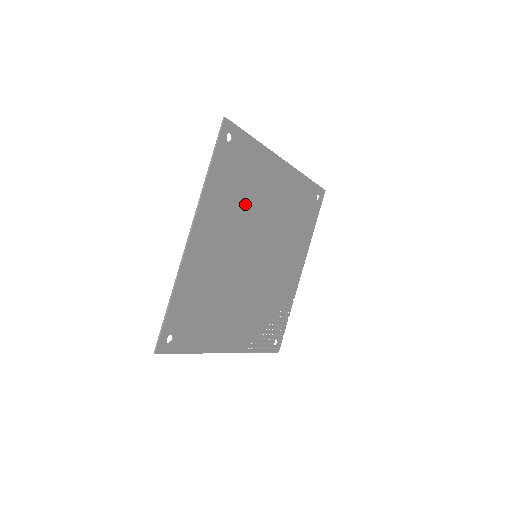
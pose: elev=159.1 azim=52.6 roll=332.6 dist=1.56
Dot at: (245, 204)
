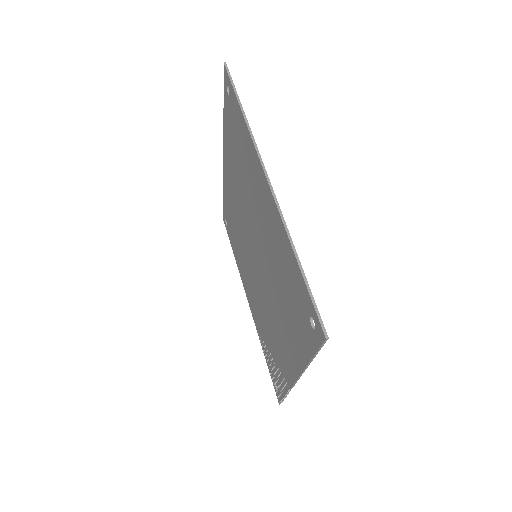
Dot at: occluded
